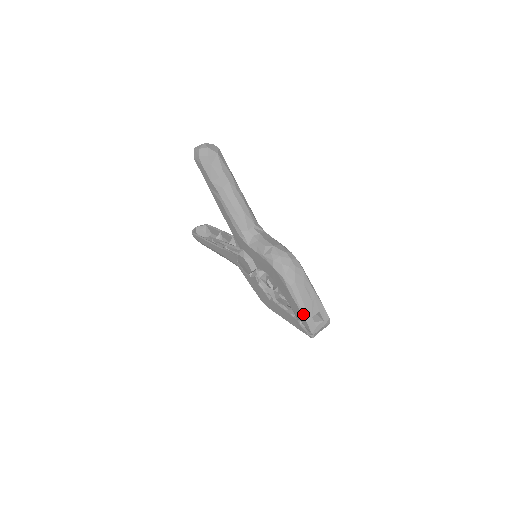
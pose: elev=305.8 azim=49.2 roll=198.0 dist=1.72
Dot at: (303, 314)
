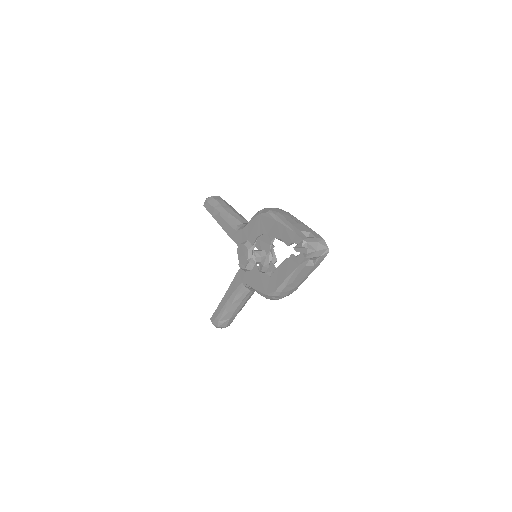
Dot at: (290, 228)
